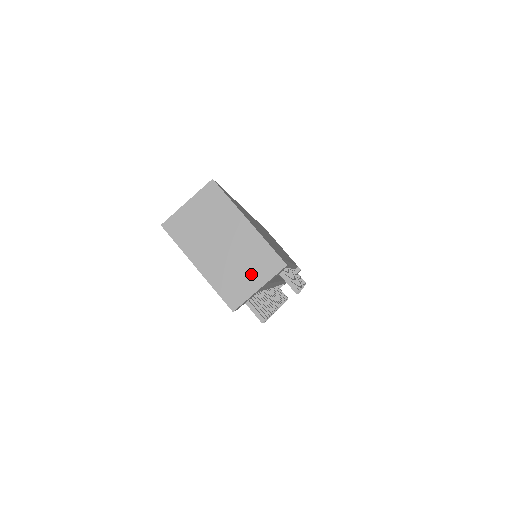
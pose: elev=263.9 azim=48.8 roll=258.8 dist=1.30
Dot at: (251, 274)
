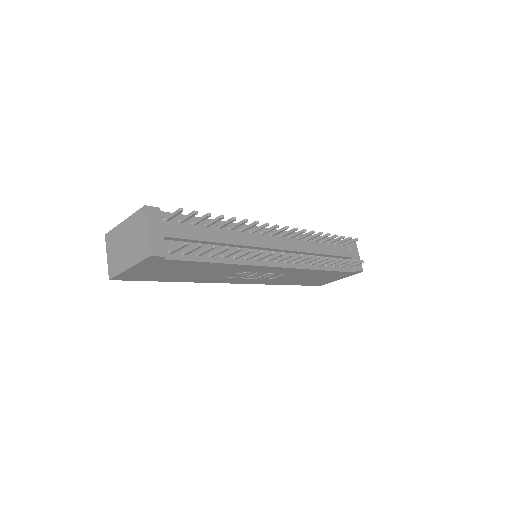
Dot at: (141, 233)
